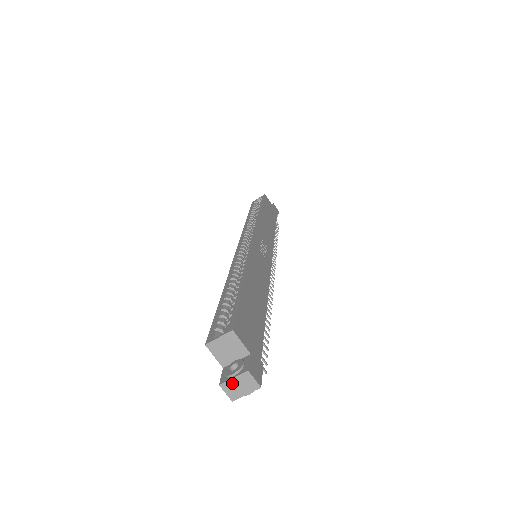
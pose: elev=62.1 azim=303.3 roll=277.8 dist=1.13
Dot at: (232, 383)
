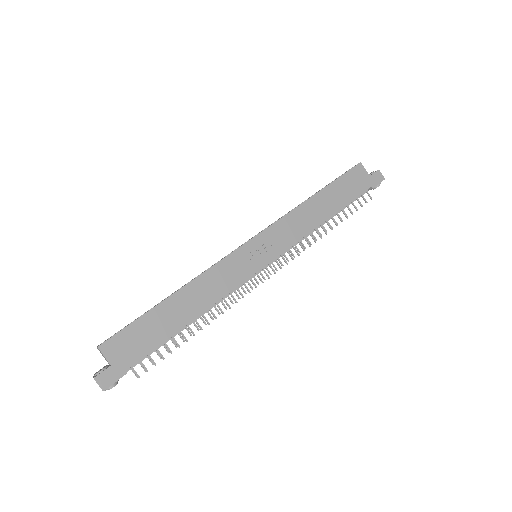
Dot at: occluded
